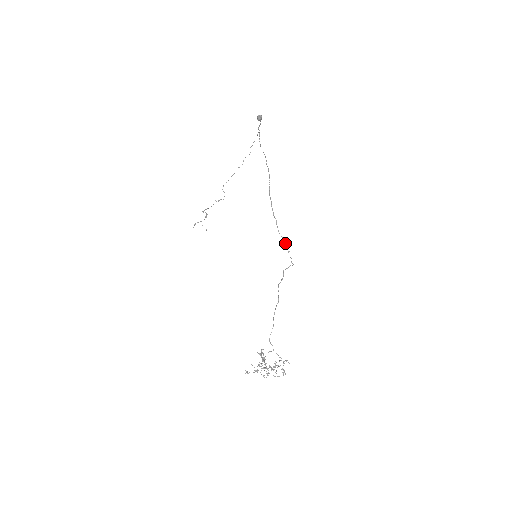
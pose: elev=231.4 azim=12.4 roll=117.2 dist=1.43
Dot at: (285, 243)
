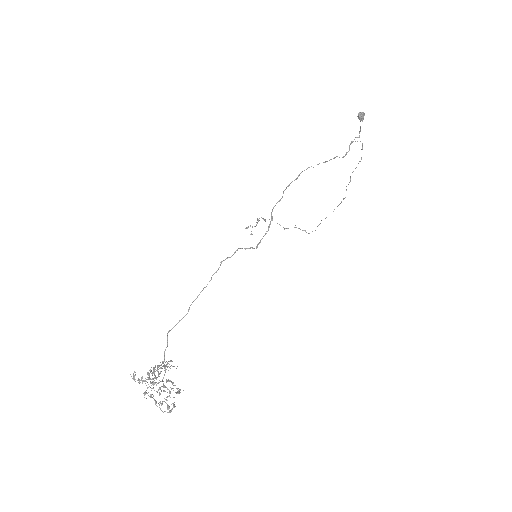
Dot at: (270, 223)
